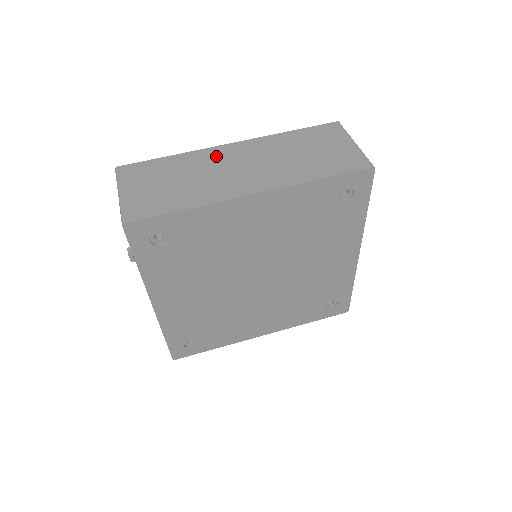
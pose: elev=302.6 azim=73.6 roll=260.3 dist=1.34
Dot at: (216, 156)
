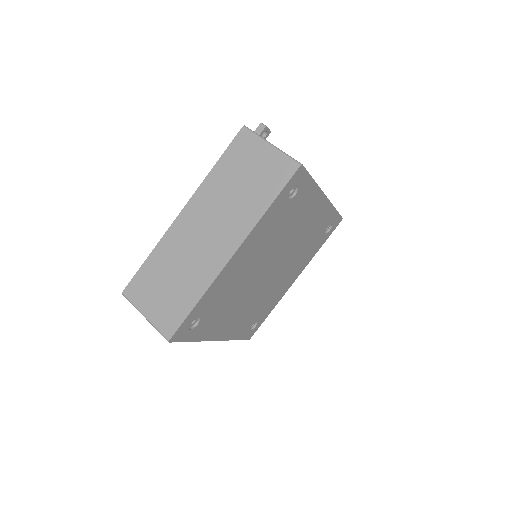
Dot at: (180, 234)
